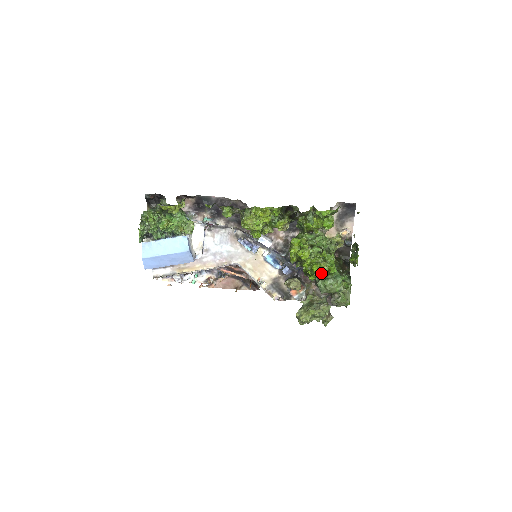
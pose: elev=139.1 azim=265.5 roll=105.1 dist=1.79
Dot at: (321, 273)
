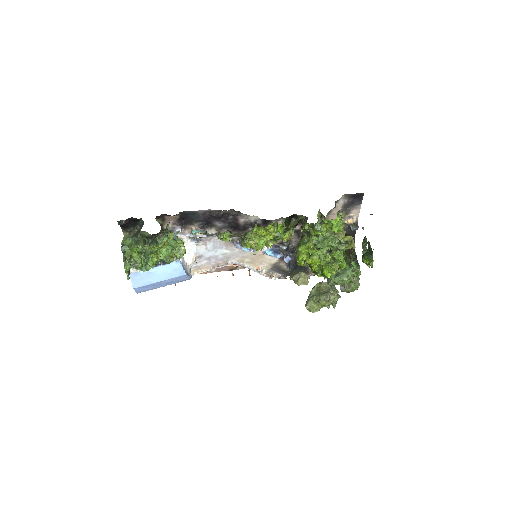
Dot at: occluded
